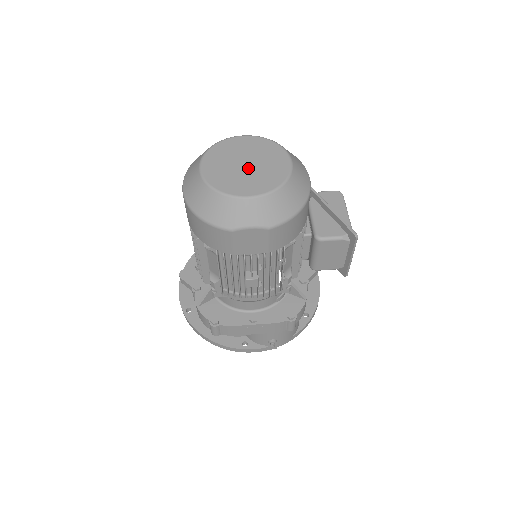
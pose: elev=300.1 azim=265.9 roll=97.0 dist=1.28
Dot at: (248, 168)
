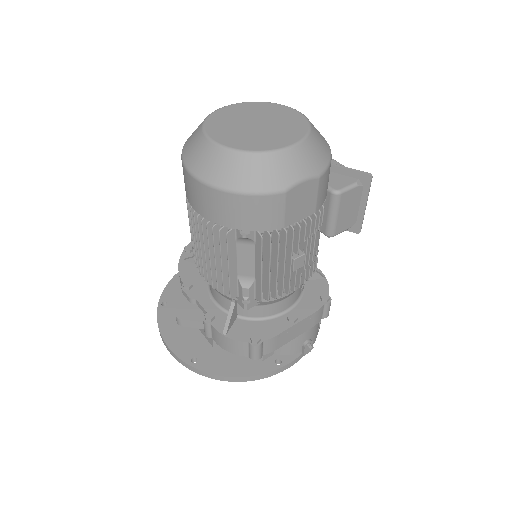
Dot at: (262, 126)
